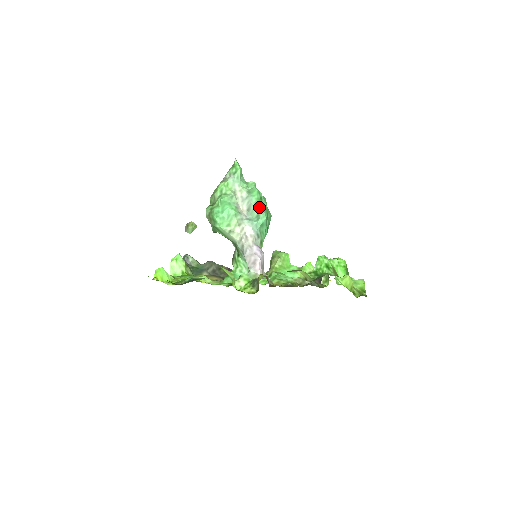
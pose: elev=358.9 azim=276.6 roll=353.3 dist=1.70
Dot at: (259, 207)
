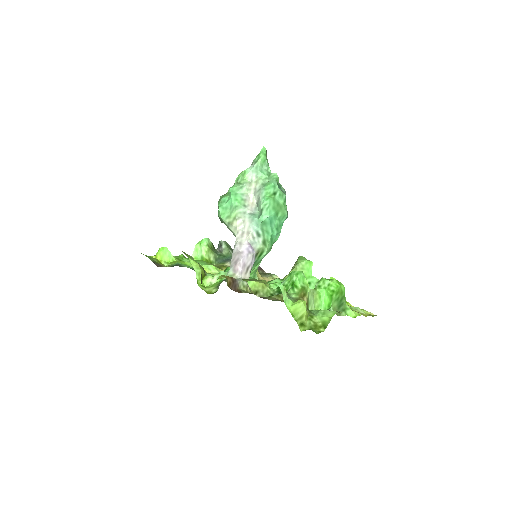
Dot at: (265, 203)
